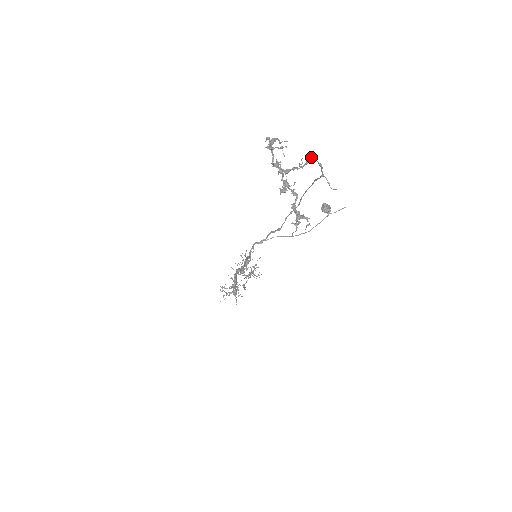
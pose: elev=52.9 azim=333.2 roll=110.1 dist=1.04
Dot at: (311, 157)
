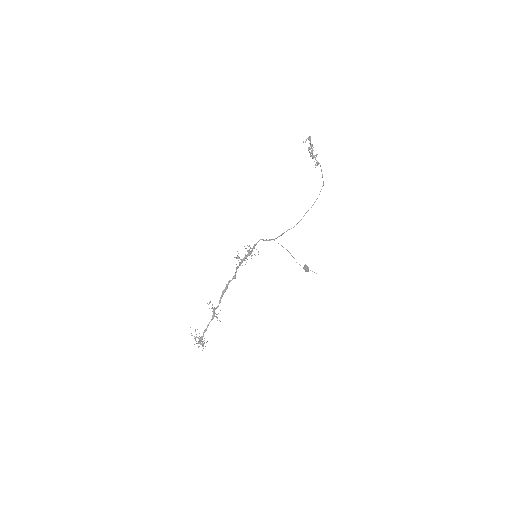
Dot at: (322, 176)
